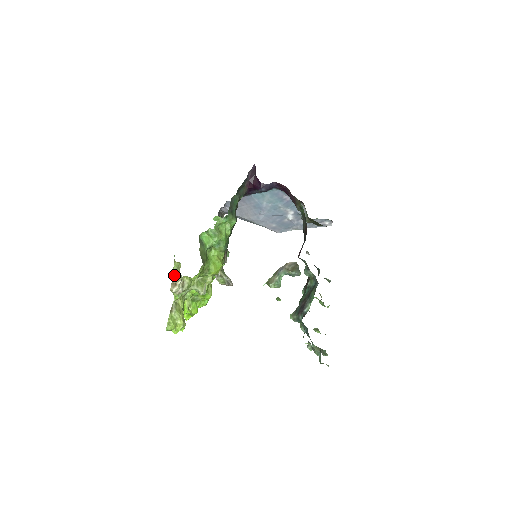
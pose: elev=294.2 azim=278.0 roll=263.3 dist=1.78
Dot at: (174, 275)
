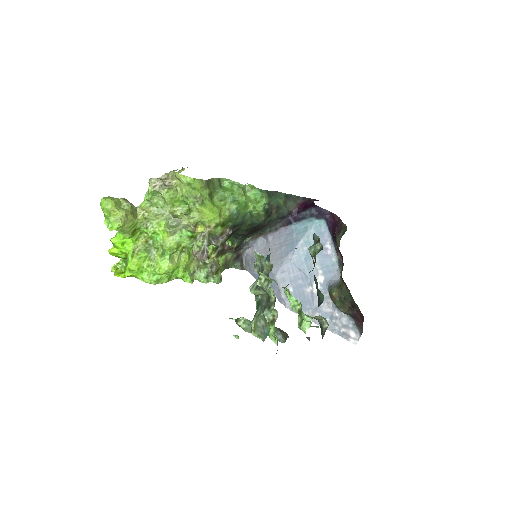
Dot at: (168, 173)
